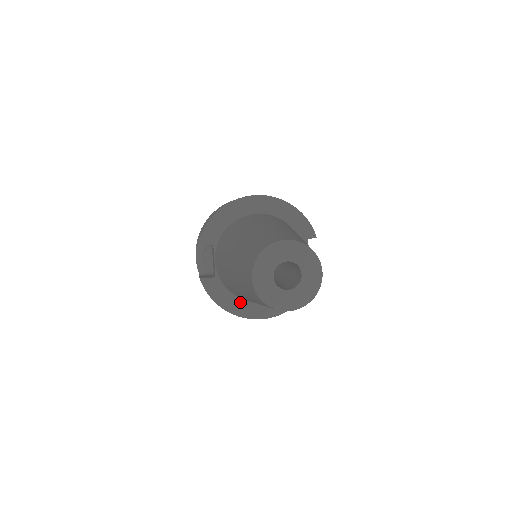
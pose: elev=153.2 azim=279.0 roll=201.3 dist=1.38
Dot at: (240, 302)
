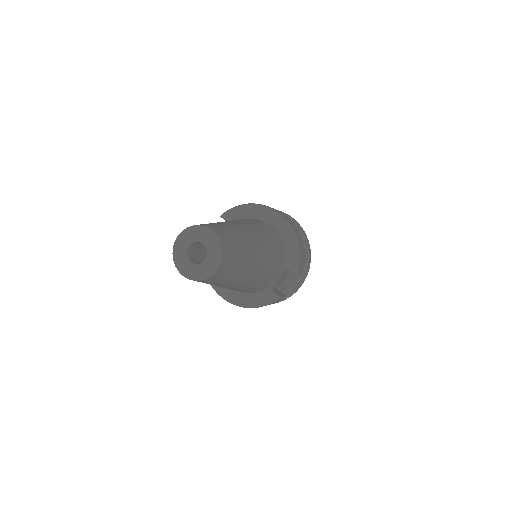
Dot at: occluded
